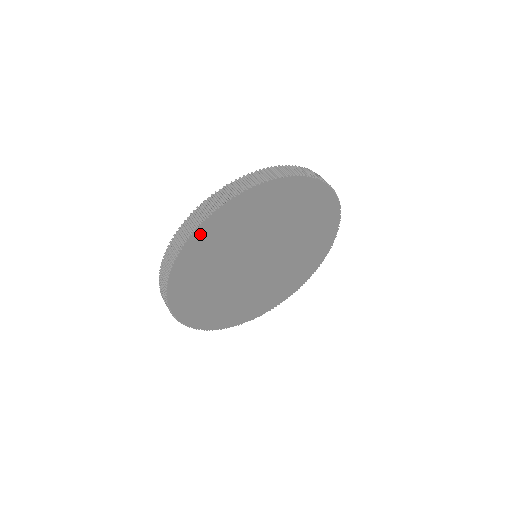
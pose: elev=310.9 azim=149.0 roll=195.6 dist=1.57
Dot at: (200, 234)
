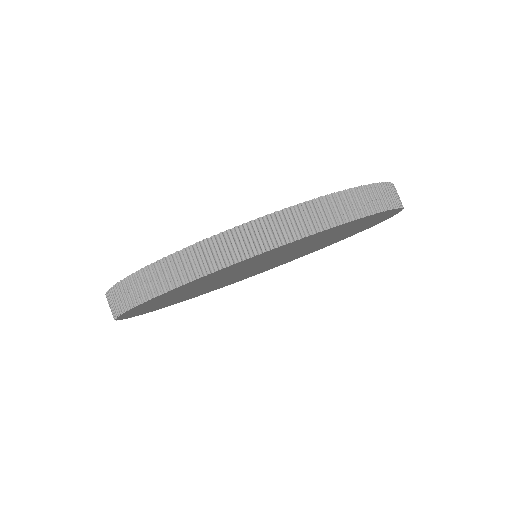
Dot at: (273, 250)
